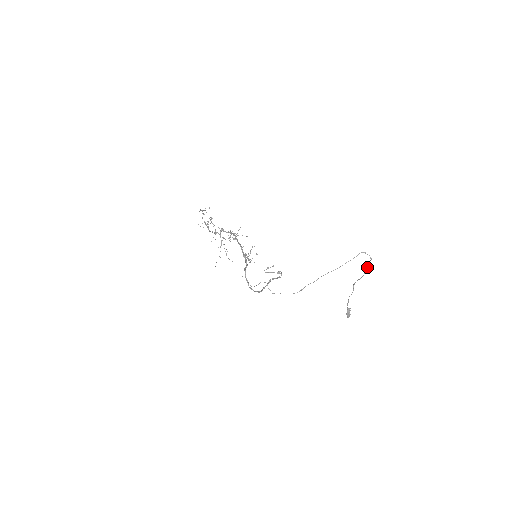
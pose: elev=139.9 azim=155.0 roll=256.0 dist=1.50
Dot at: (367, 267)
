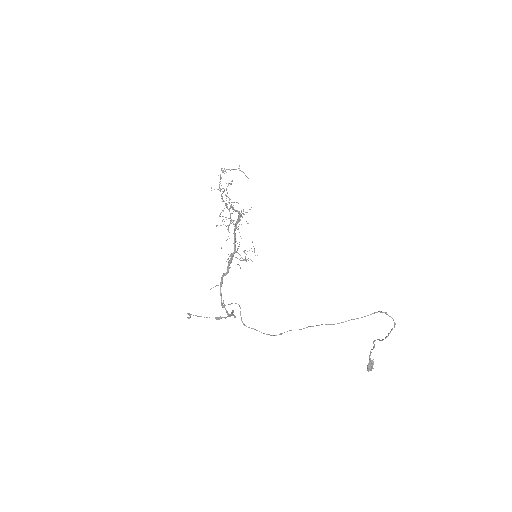
Dot at: (390, 331)
